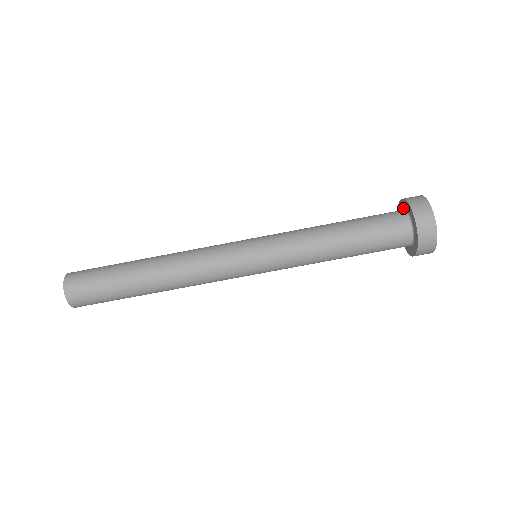
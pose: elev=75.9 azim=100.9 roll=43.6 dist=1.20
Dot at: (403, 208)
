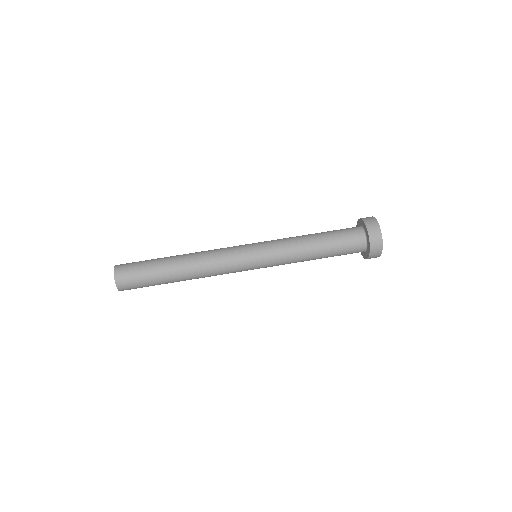
Dot at: occluded
